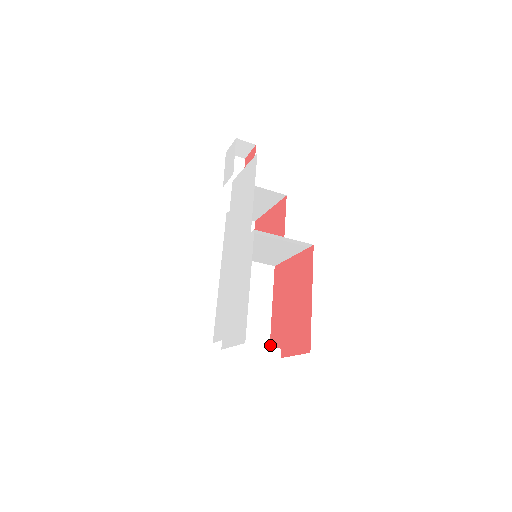
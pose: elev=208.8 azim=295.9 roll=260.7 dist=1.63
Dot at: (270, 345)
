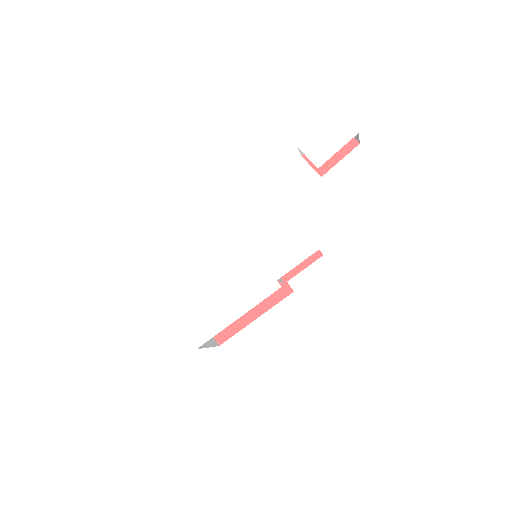
Dot at: occluded
